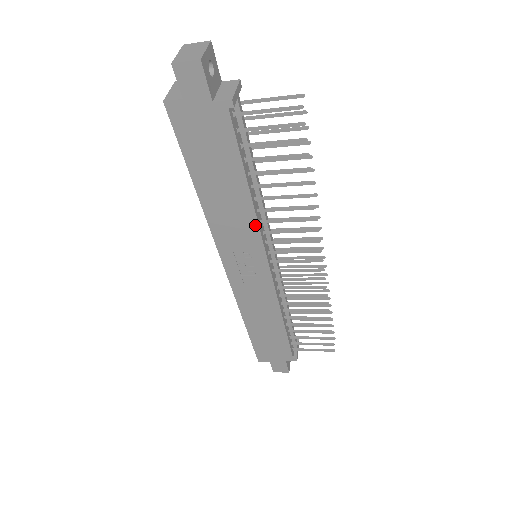
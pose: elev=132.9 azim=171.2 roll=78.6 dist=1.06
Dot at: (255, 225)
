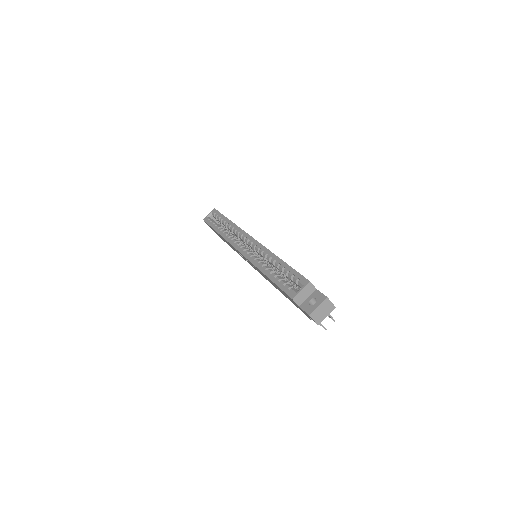
Dot at: occluded
